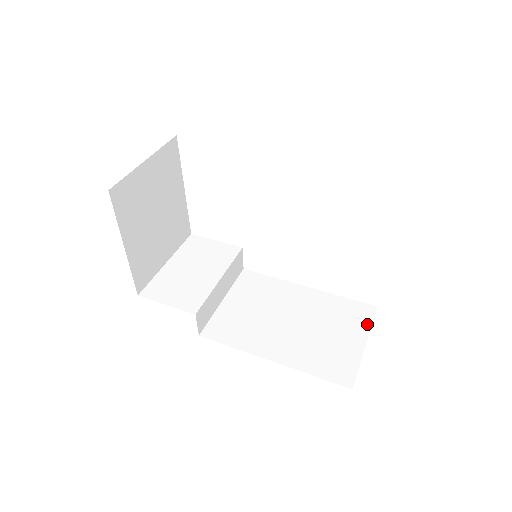
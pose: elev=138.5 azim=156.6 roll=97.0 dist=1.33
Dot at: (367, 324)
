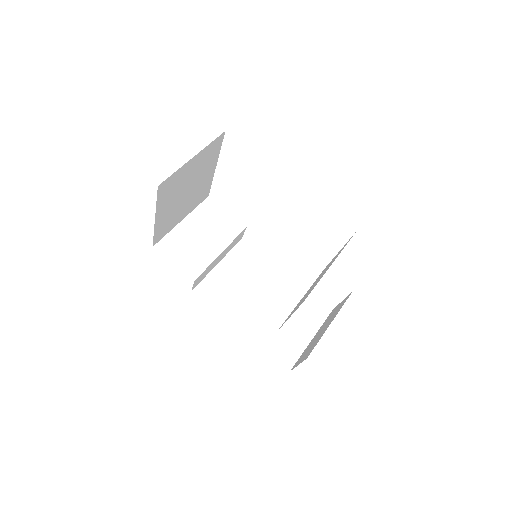
Dot at: (319, 322)
